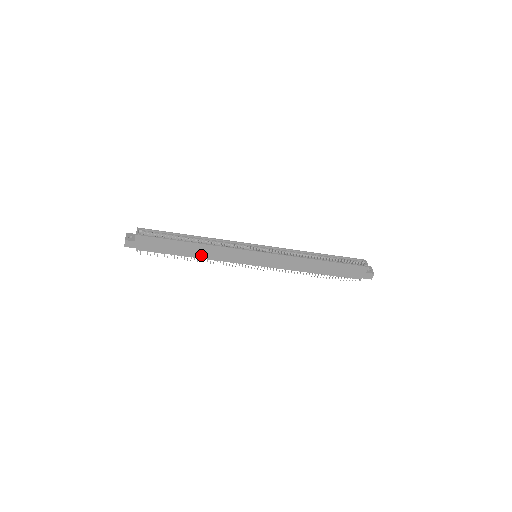
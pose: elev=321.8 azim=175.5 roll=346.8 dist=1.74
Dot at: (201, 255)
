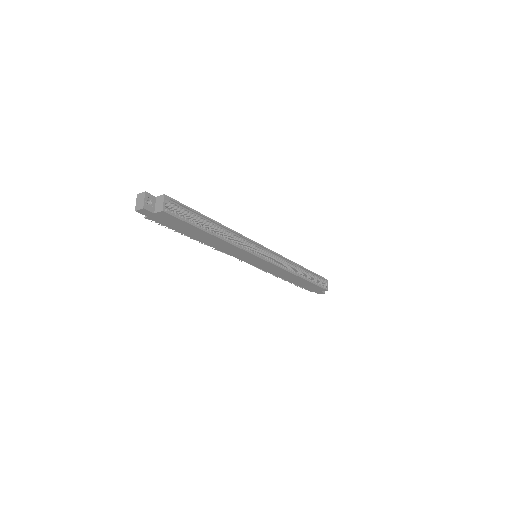
Dot at: (211, 243)
